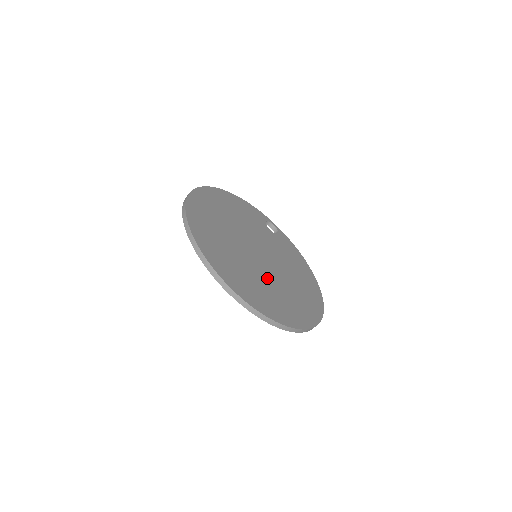
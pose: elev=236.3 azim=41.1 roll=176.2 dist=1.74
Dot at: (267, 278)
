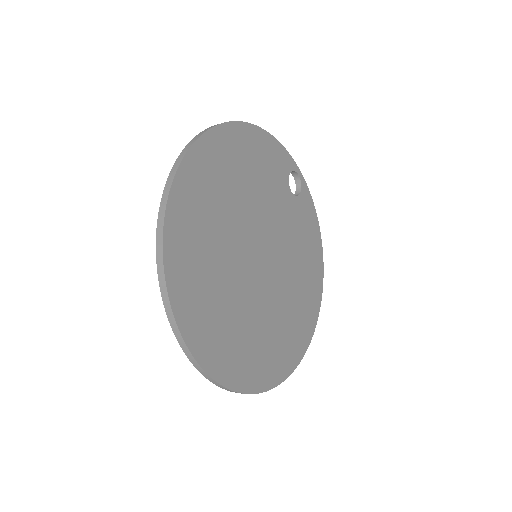
Dot at: (259, 308)
